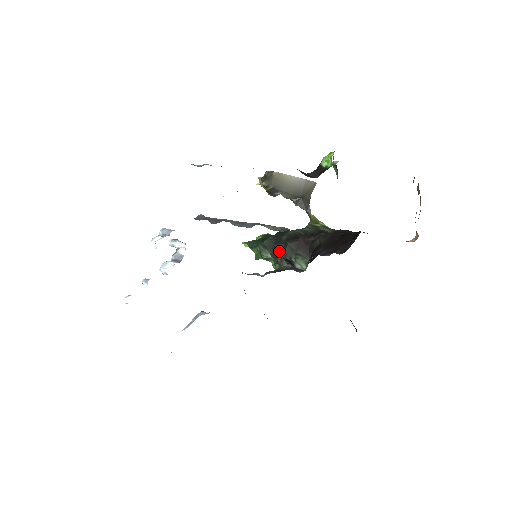
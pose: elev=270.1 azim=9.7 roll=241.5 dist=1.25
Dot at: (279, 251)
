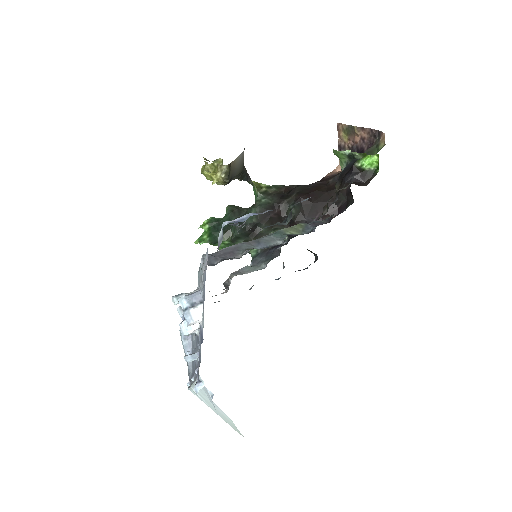
Dot at: (254, 235)
